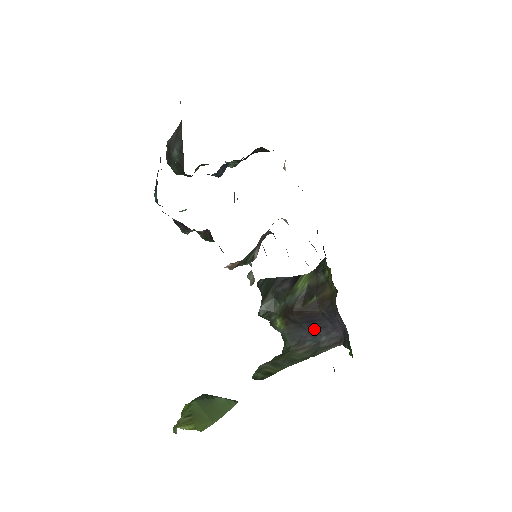
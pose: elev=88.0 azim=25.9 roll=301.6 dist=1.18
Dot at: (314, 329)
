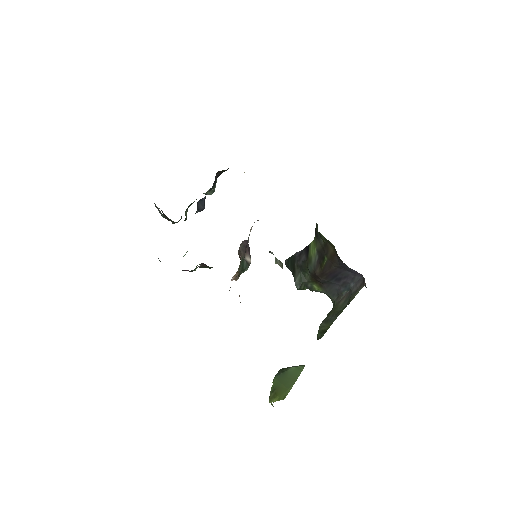
Dot at: (341, 281)
